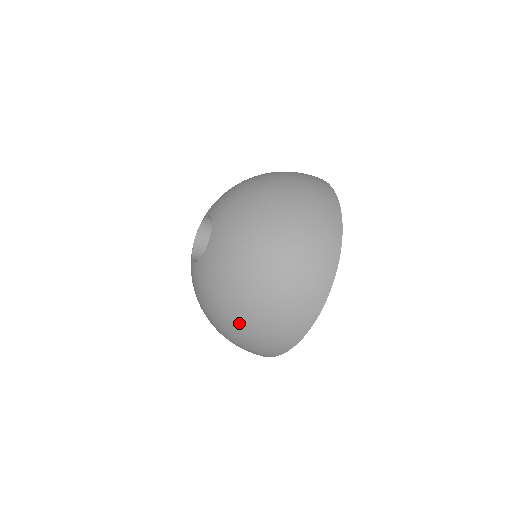
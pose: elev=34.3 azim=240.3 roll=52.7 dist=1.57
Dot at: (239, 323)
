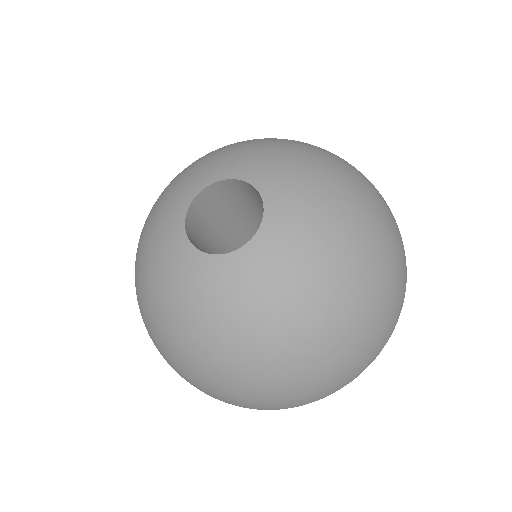
Dot at: (163, 343)
